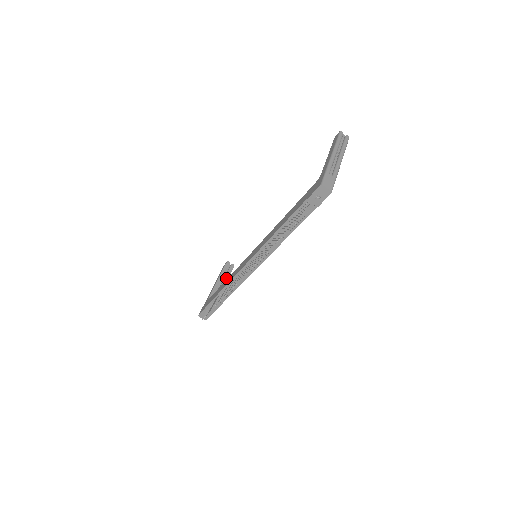
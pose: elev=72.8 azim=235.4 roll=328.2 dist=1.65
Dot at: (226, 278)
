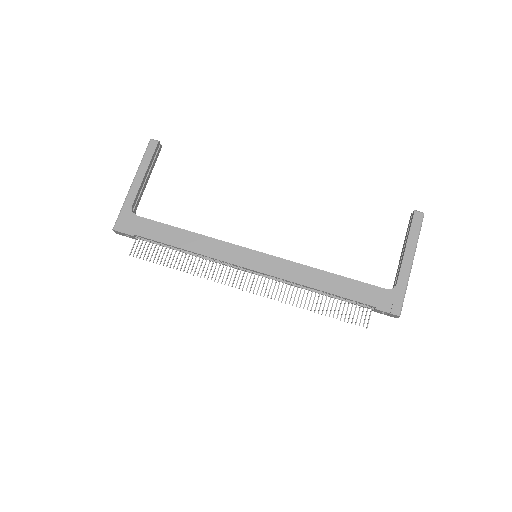
Dot at: (151, 170)
